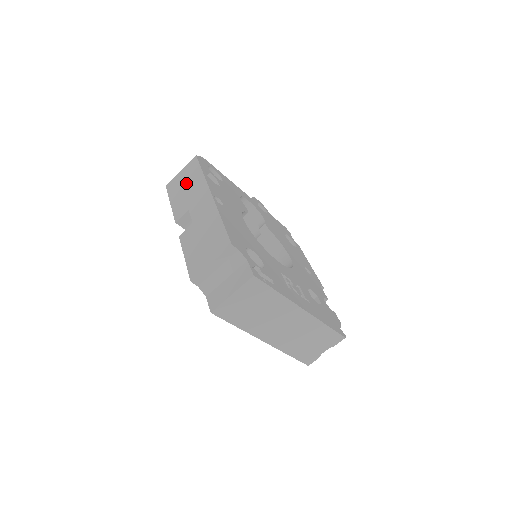
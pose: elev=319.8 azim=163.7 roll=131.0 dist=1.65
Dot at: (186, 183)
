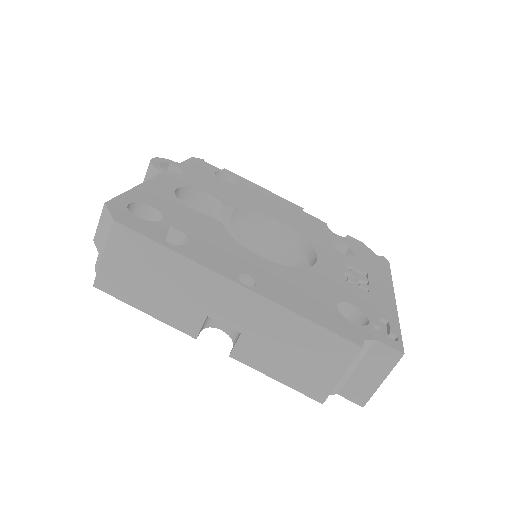
Dot at: (148, 275)
